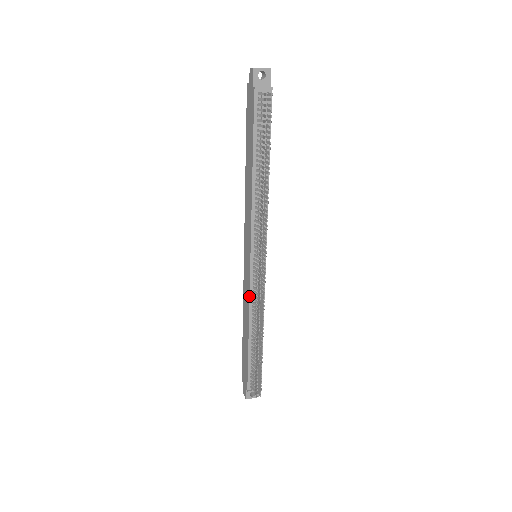
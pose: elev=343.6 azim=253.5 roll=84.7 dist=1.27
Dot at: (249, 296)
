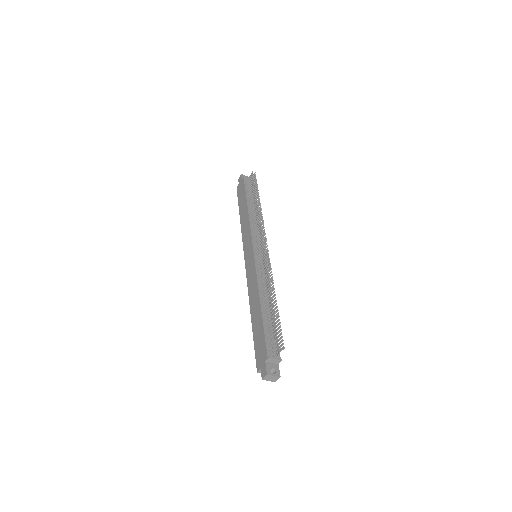
Dot at: (256, 274)
